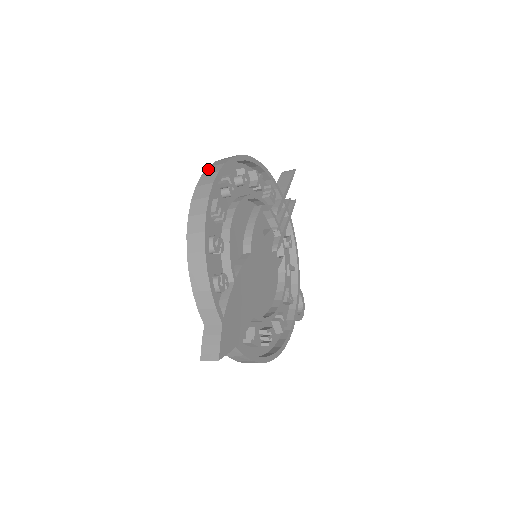
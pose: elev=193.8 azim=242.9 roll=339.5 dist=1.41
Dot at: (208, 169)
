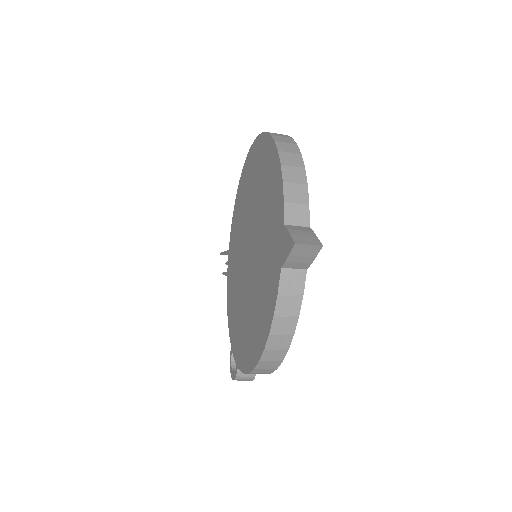
Dot at: occluded
